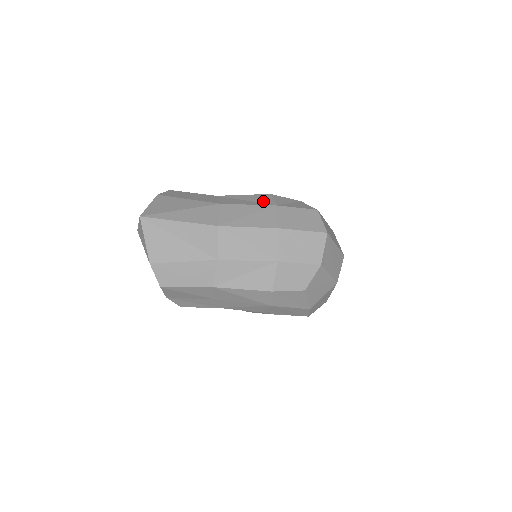
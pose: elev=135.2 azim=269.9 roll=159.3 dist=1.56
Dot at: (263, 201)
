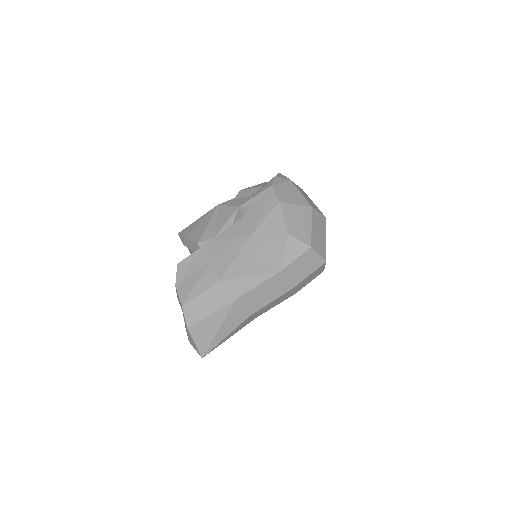
Dot at: (265, 270)
